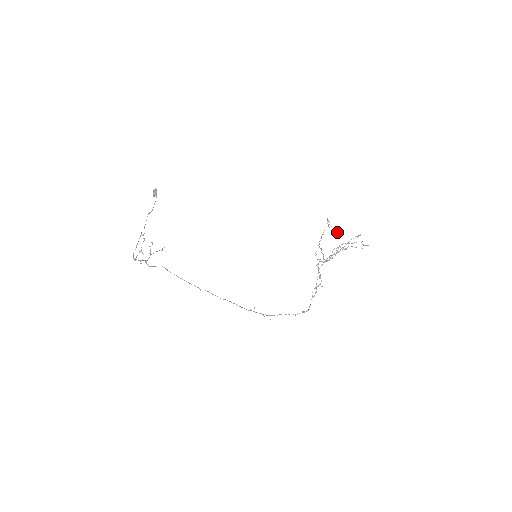
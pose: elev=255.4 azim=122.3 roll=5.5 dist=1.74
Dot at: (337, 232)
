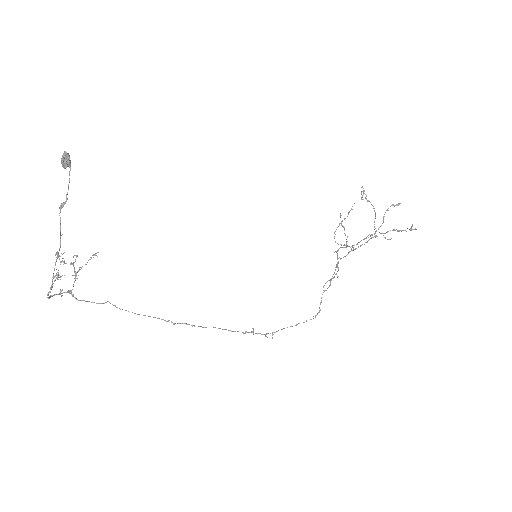
Dot at: occluded
